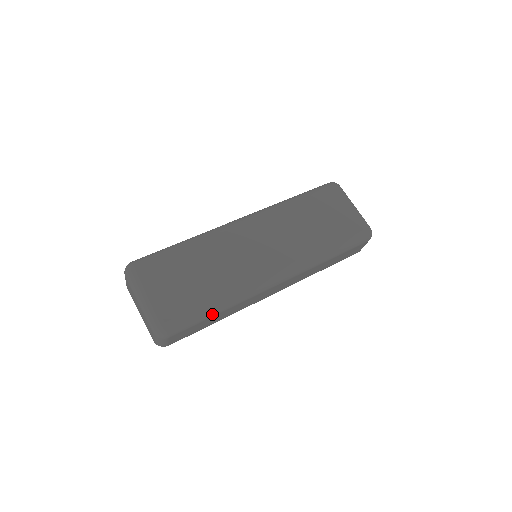
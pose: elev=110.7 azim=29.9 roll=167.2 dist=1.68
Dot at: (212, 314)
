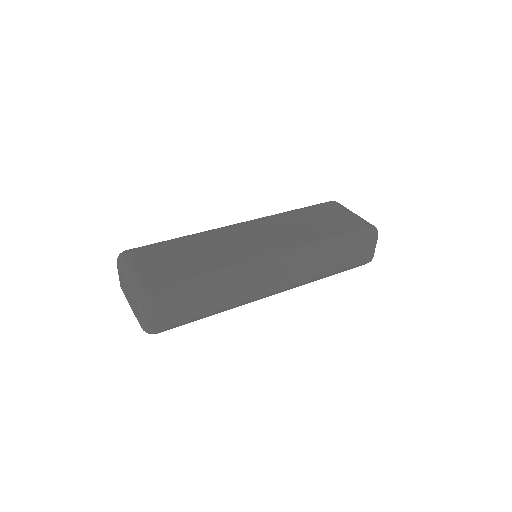
Dot at: (203, 286)
